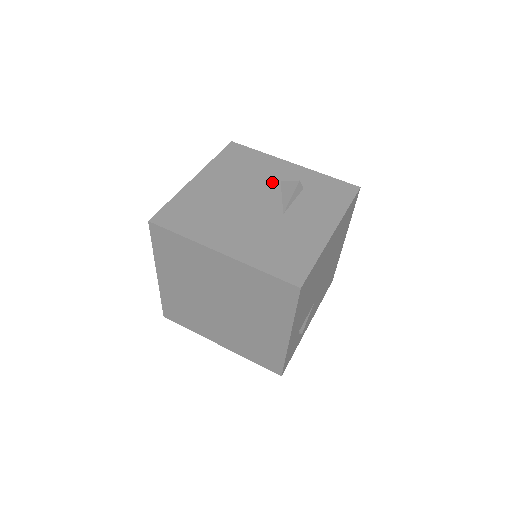
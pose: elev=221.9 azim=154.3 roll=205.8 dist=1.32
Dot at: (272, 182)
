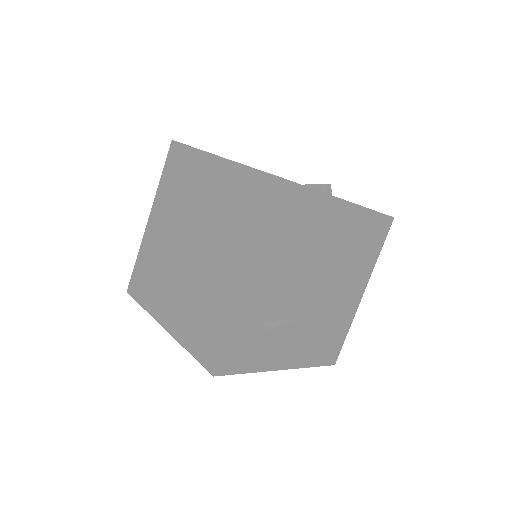
Dot at: occluded
